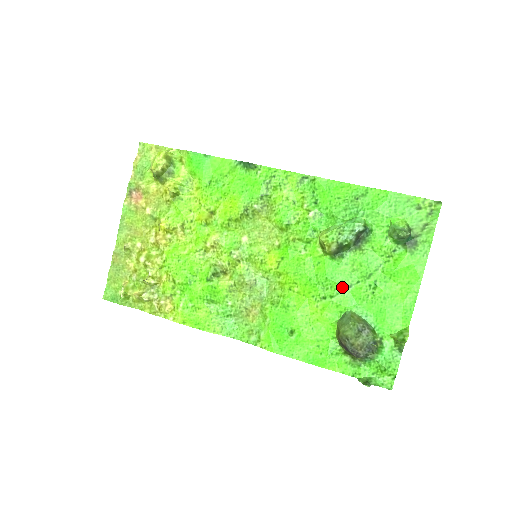
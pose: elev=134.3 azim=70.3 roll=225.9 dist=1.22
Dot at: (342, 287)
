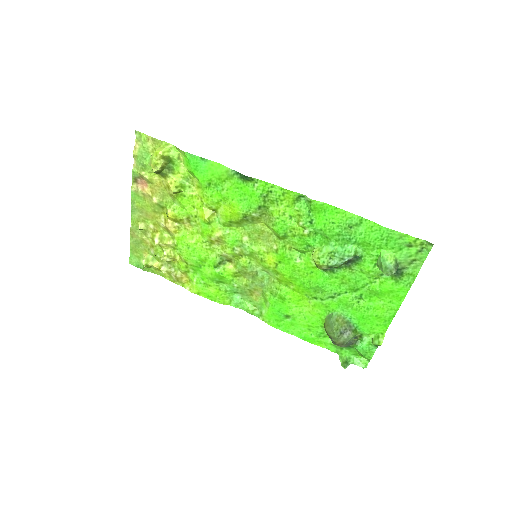
Dot at: (331, 295)
